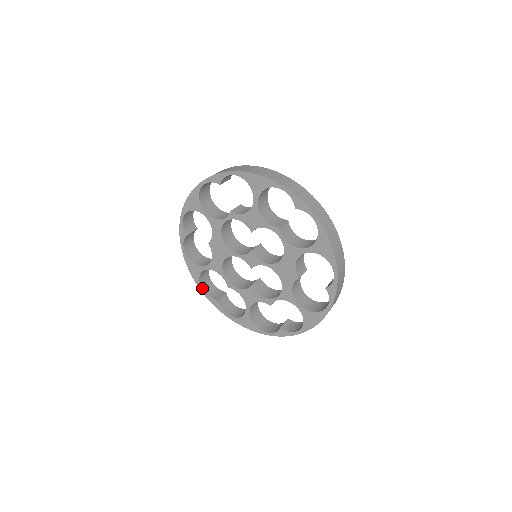
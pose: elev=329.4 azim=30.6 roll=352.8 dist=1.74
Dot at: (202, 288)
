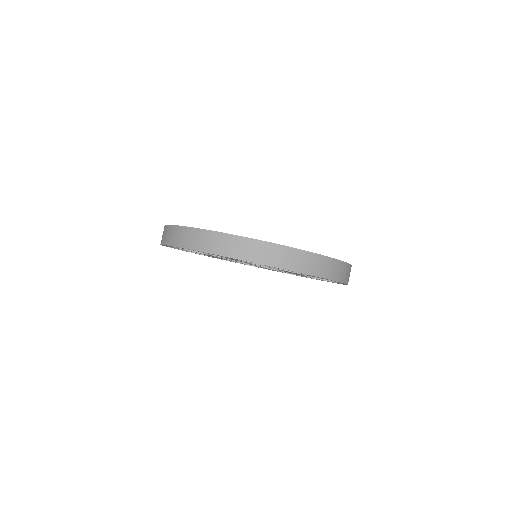
Dot at: occluded
